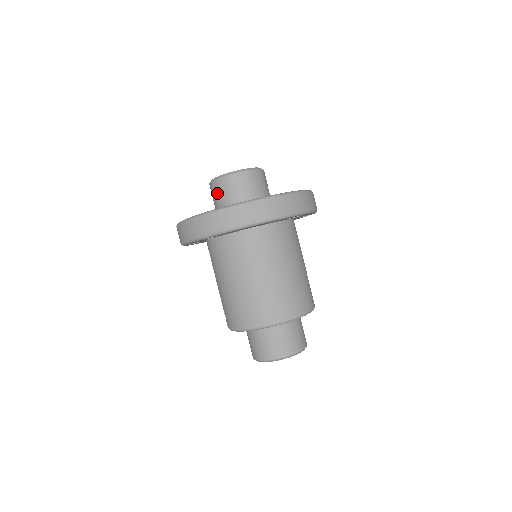
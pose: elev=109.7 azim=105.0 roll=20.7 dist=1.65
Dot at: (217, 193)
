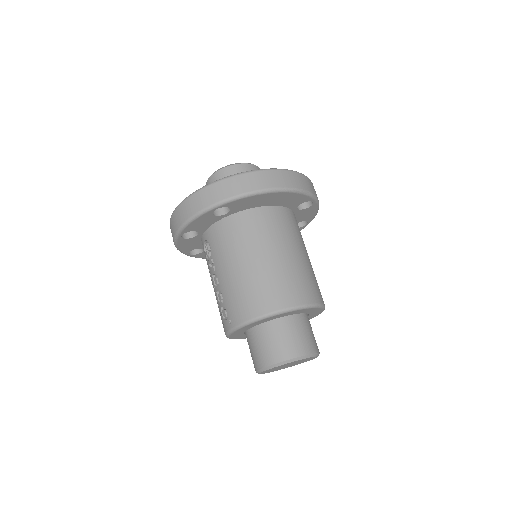
Dot at: occluded
